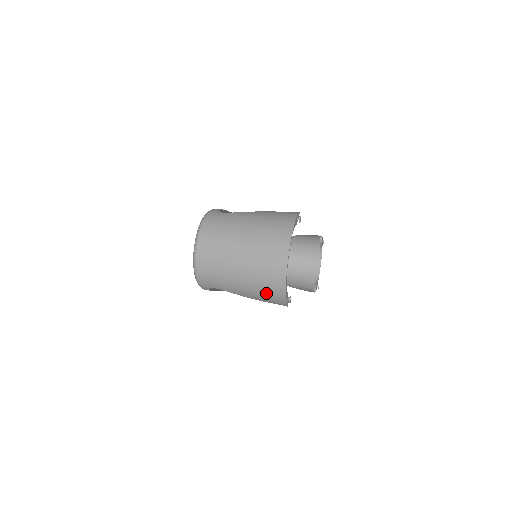
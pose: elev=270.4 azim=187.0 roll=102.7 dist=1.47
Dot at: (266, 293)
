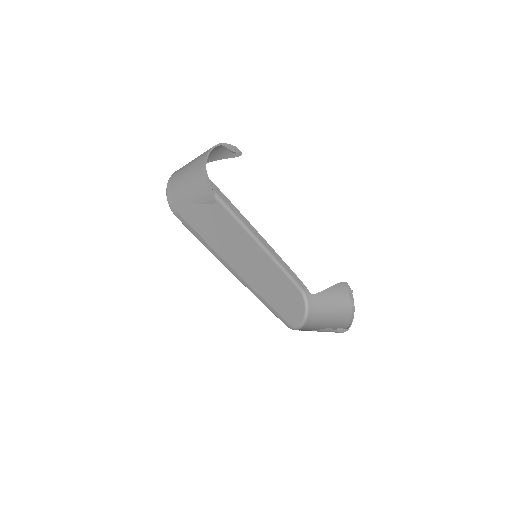
Dot at: (197, 185)
